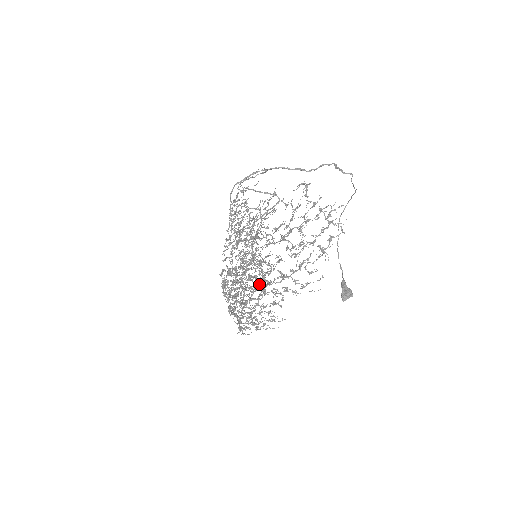
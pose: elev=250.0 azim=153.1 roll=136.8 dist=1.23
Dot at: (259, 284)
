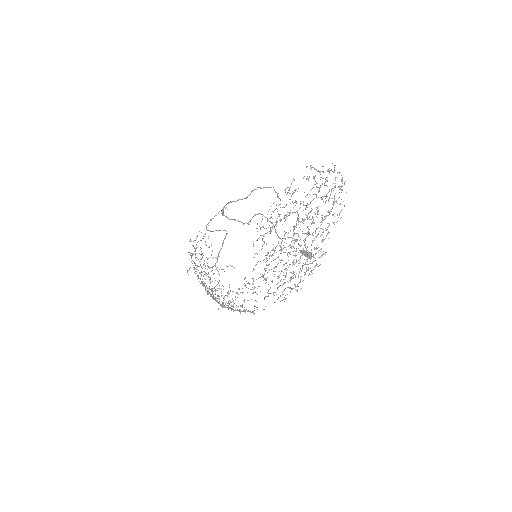
Dot at: occluded
